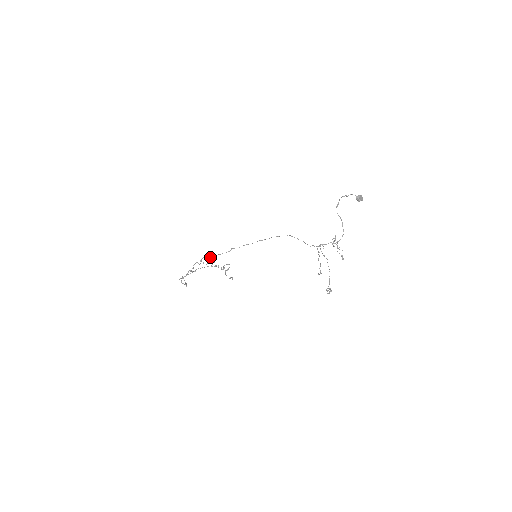
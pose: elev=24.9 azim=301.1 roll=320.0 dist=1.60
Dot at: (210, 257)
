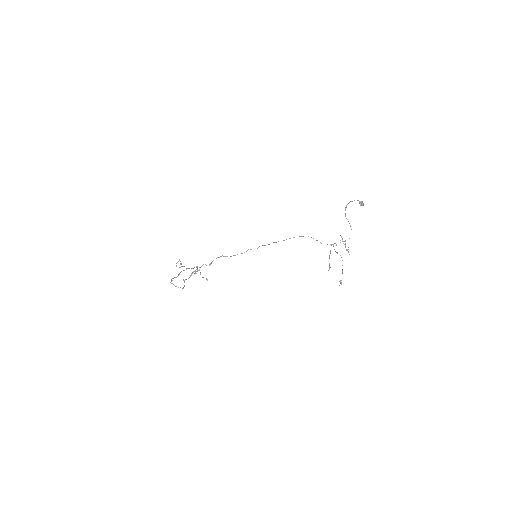
Dot at: (179, 260)
